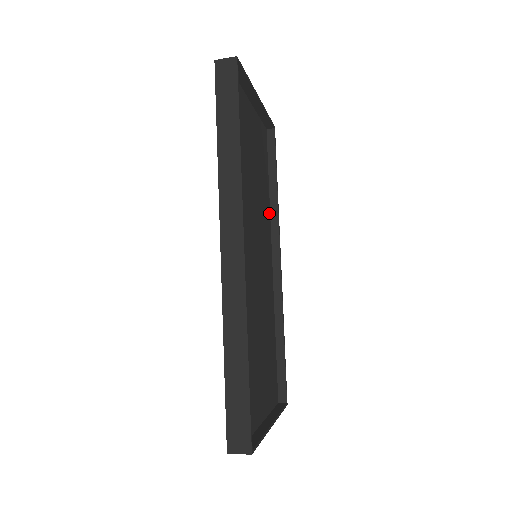
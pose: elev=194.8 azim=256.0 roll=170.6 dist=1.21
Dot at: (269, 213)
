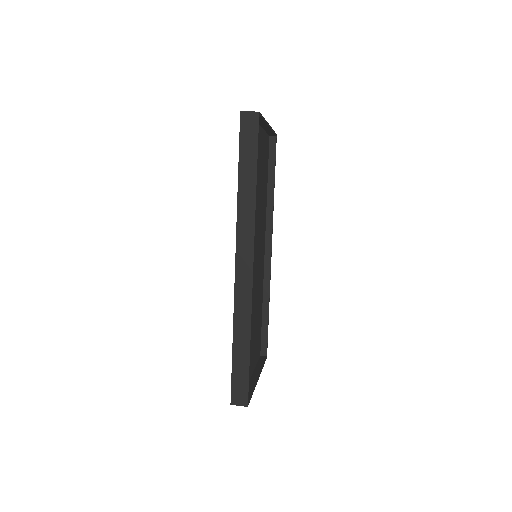
Dot at: (266, 210)
